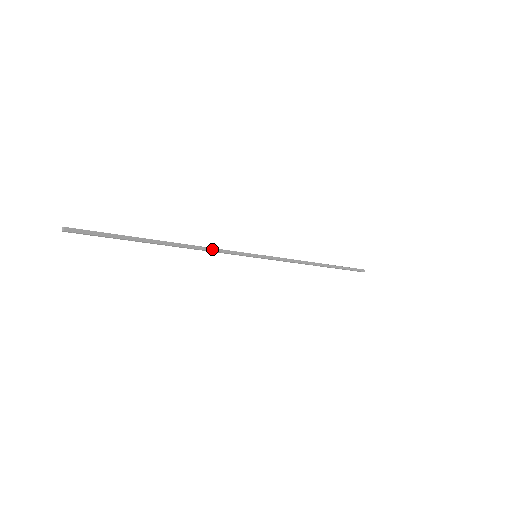
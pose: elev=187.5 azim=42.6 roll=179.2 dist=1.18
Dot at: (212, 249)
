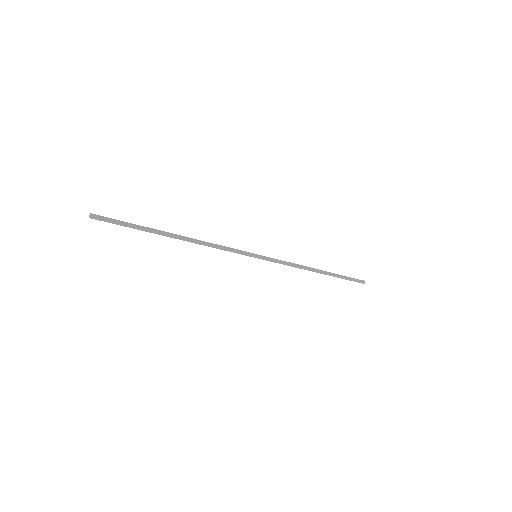
Dot at: (215, 245)
